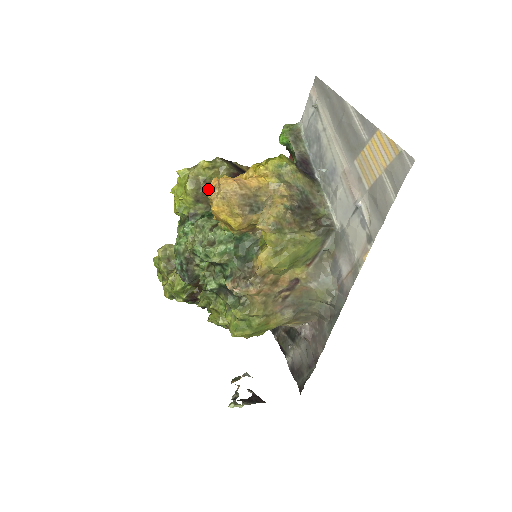
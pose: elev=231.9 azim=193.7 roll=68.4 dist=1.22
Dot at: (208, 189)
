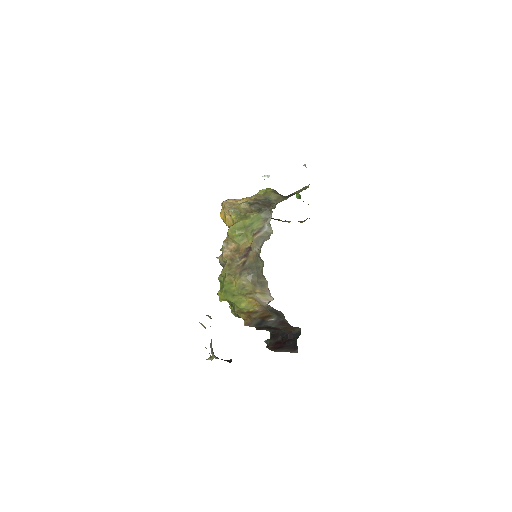
Dot at: occluded
